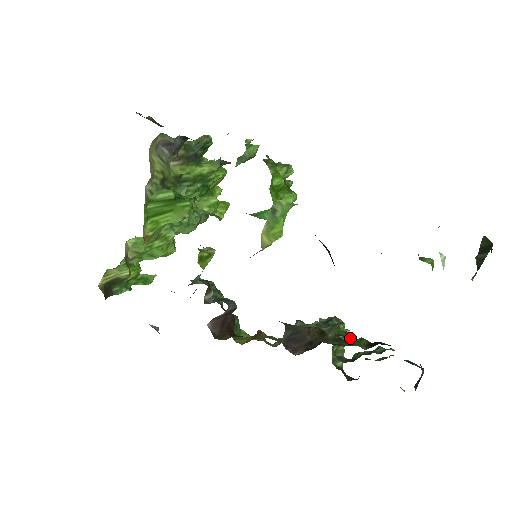
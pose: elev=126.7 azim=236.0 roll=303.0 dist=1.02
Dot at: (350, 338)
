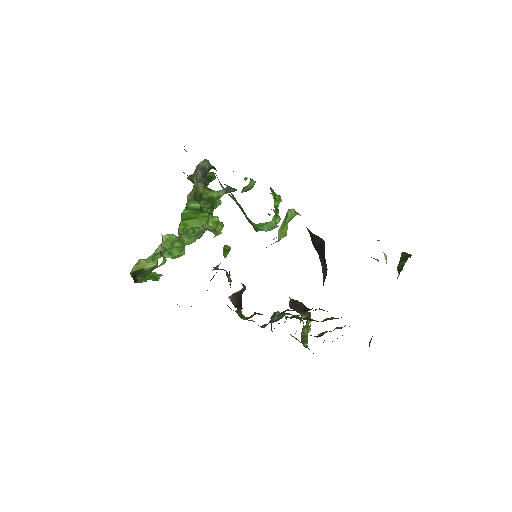
Dot at: (327, 311)
